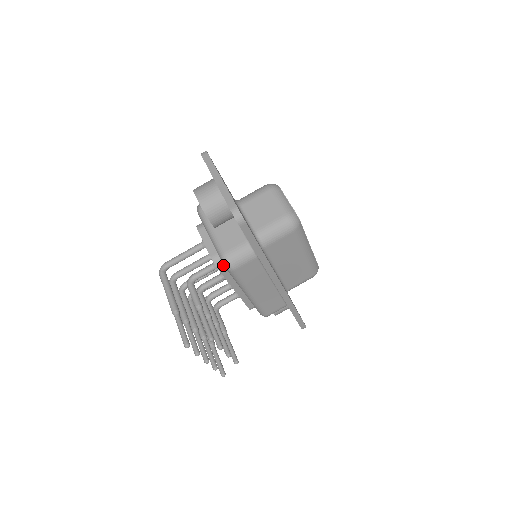
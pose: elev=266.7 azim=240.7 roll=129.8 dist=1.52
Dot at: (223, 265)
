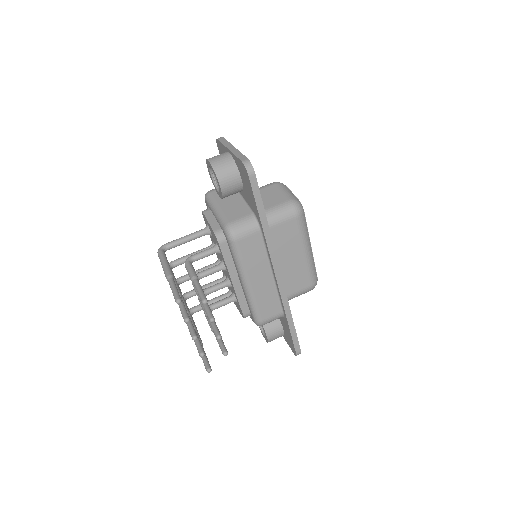
Dot at: (225, 241)
